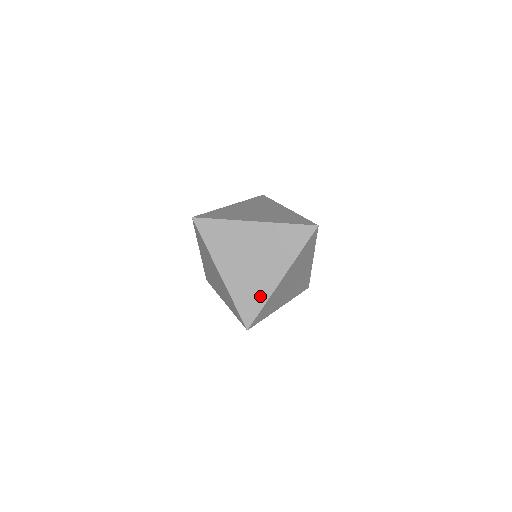
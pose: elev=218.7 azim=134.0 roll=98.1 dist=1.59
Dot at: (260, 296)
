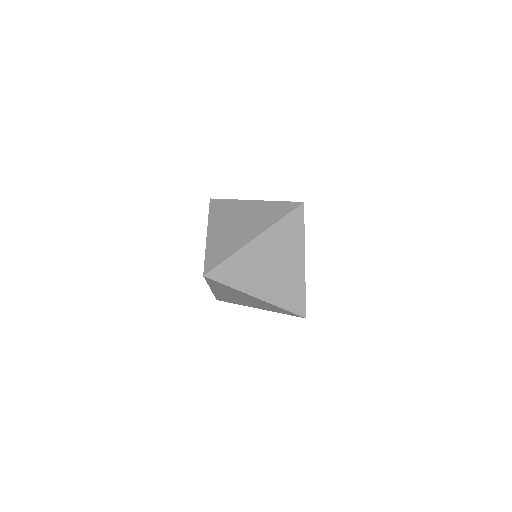
Dot at: (236, 303)
